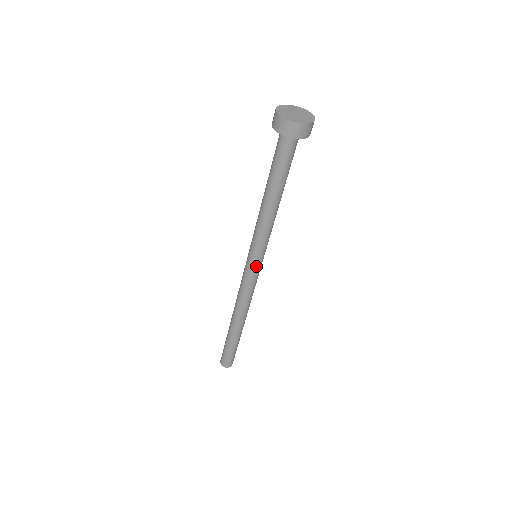
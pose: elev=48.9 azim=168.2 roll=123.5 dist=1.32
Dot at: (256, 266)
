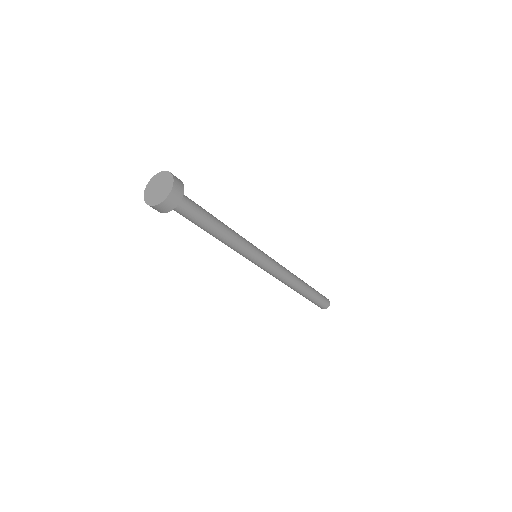
Dot at: (264, 261)
